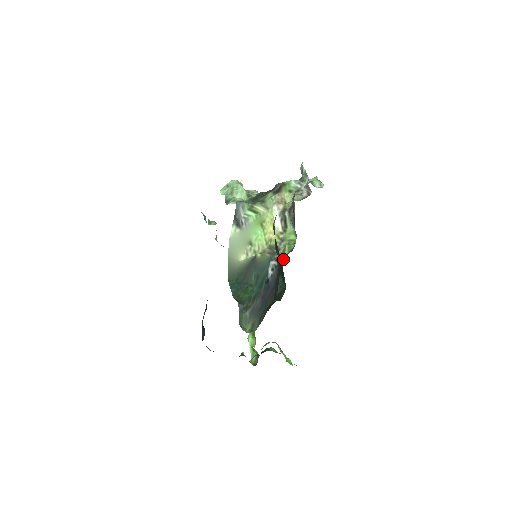
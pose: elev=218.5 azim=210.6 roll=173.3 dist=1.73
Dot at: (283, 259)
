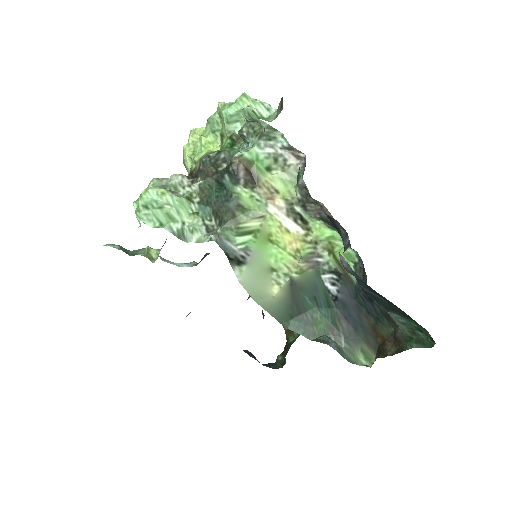
Dot at: occluded
